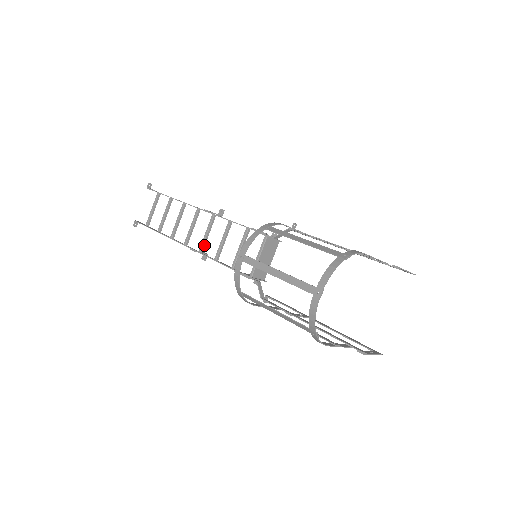
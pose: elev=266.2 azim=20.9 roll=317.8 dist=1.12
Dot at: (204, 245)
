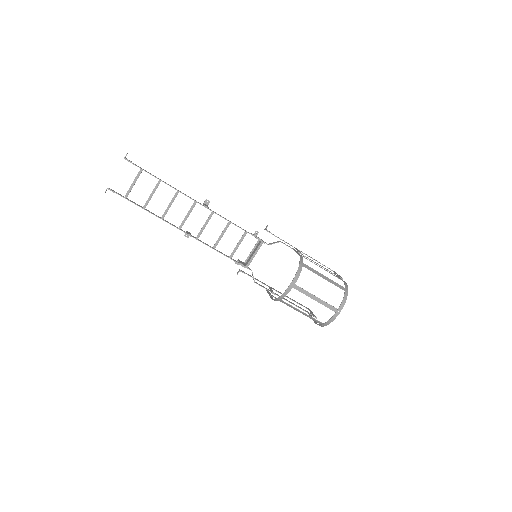
Dot at: (201, 233)
